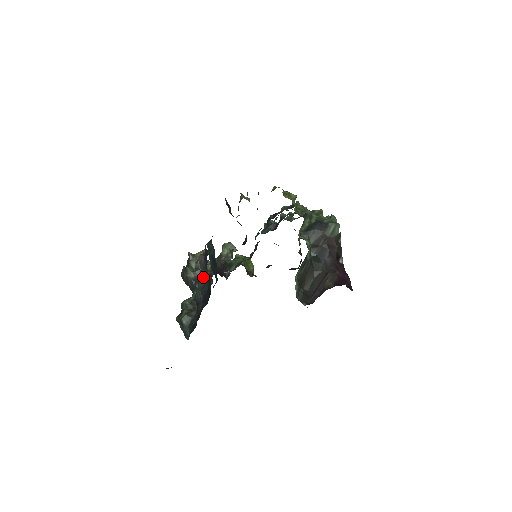
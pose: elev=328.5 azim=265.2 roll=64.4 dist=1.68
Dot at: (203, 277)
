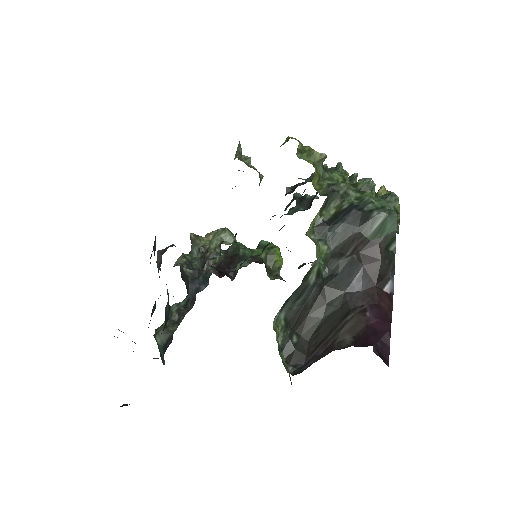
Dot at: occluded
